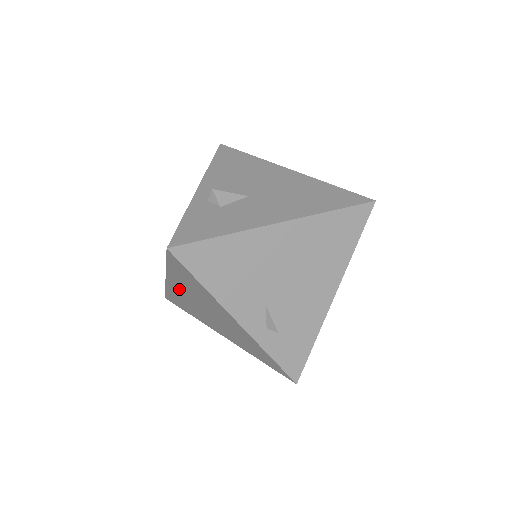
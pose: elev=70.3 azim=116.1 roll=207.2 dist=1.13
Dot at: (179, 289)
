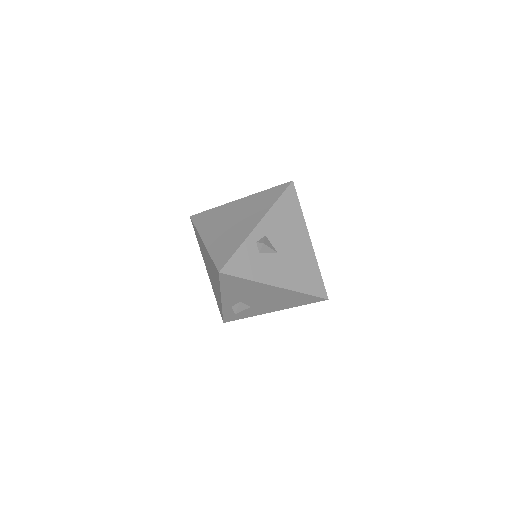
Dot at: (205, 251)
